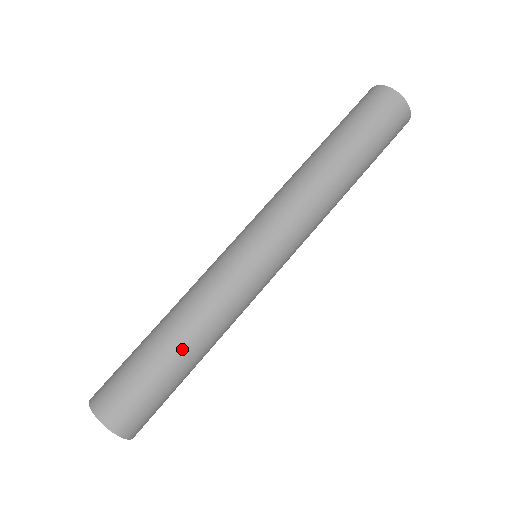
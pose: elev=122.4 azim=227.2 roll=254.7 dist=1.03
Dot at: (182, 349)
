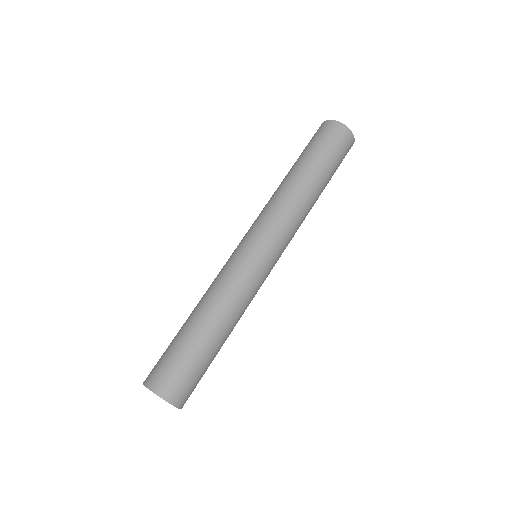
Dot at: (204, 325)
